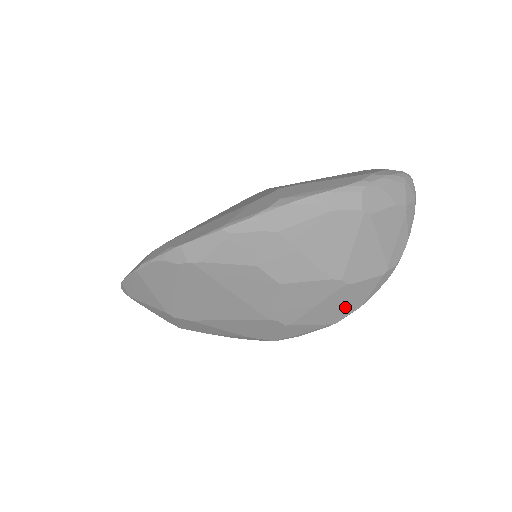
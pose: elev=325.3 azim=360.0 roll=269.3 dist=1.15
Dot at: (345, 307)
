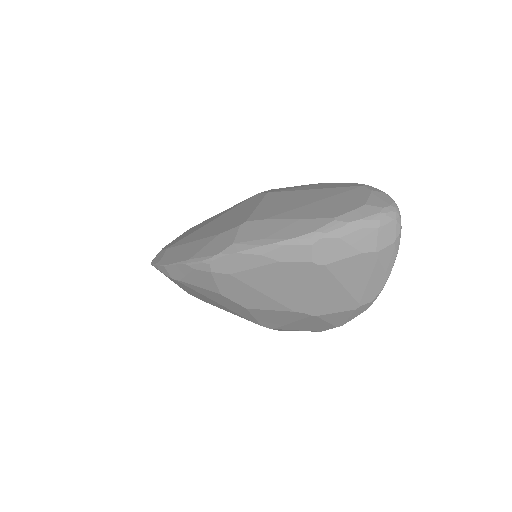
Dot at: (323, 325)
